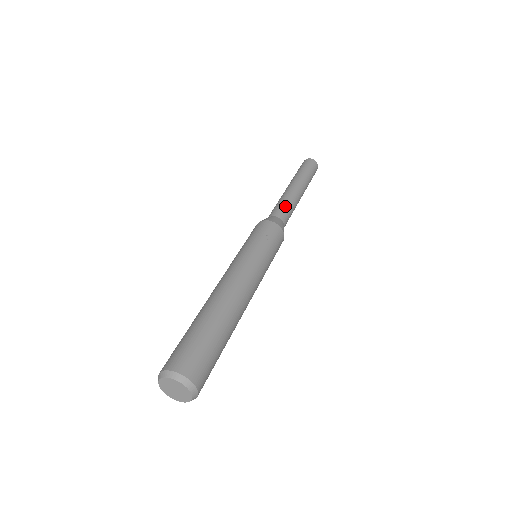
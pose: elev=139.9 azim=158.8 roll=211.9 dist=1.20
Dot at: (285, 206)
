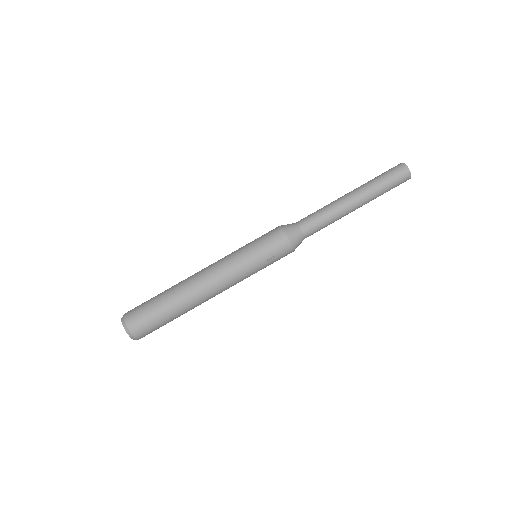
Dot at: (320, 221)
